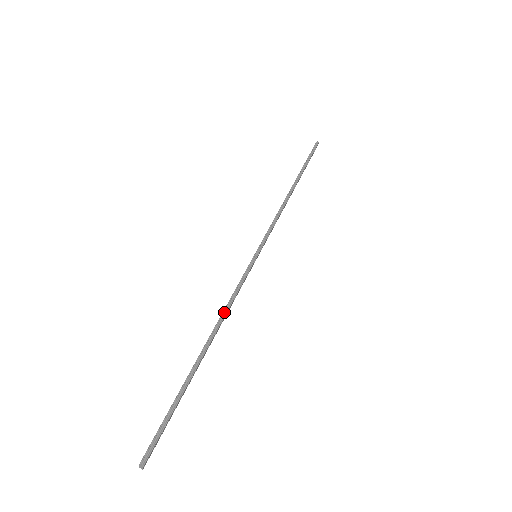
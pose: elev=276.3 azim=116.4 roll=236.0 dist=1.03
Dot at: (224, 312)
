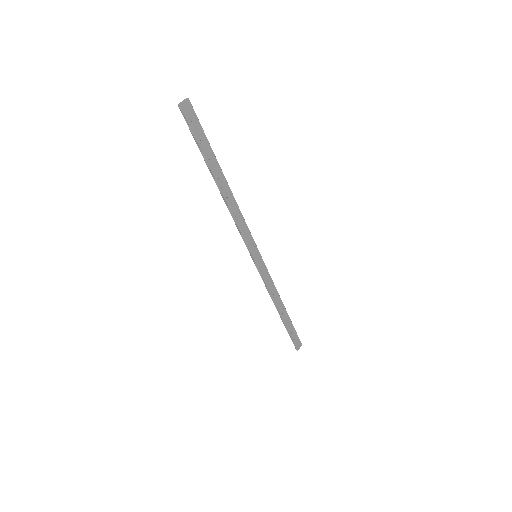
Dot at: (237, 207)
